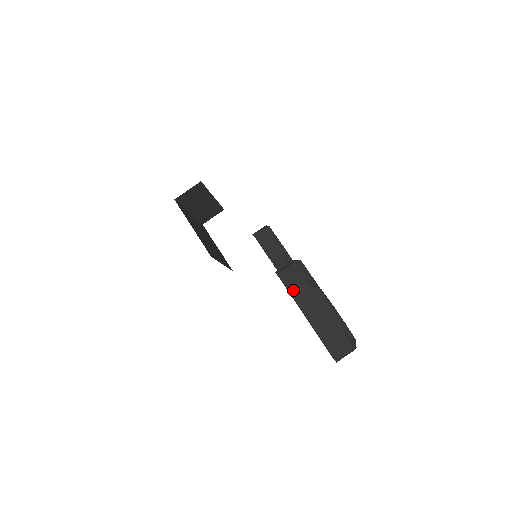
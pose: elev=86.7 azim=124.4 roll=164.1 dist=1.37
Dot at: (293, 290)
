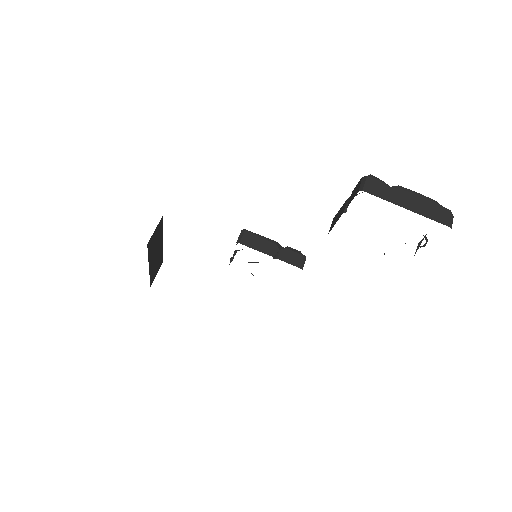
Dot at: (383, 195)
